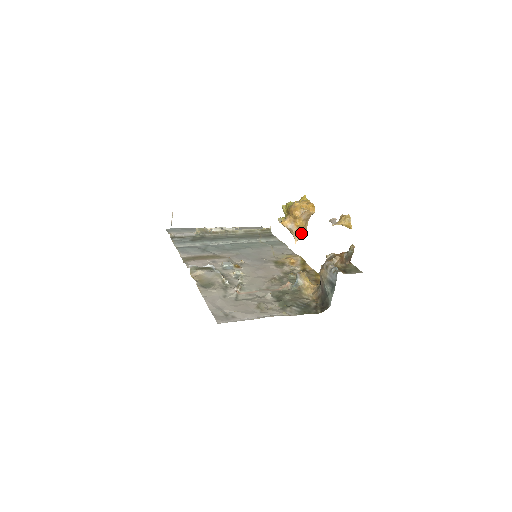
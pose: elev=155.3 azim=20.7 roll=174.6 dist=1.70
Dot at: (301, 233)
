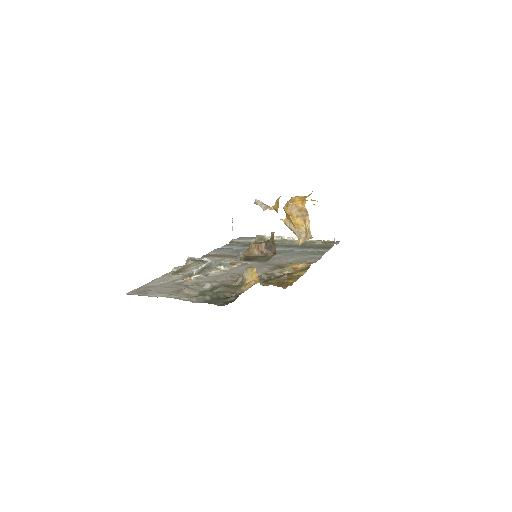
Dot at: (303, 234)
